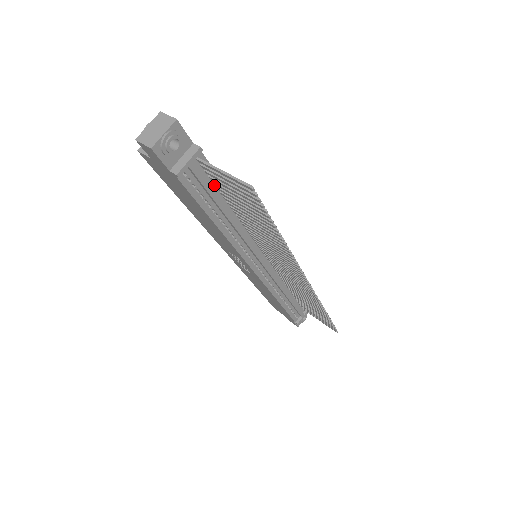
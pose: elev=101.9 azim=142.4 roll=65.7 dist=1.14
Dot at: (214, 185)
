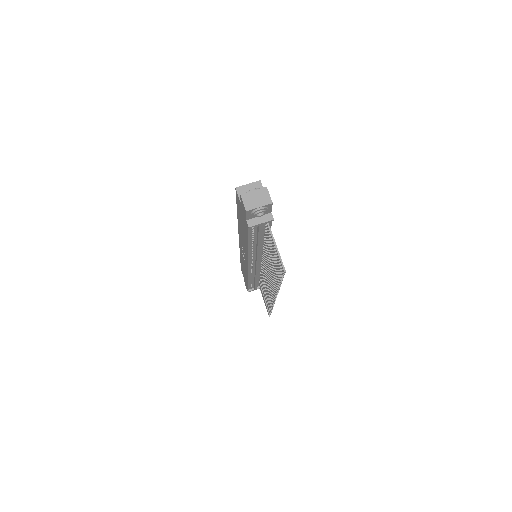
Dot at: (265, 231)
